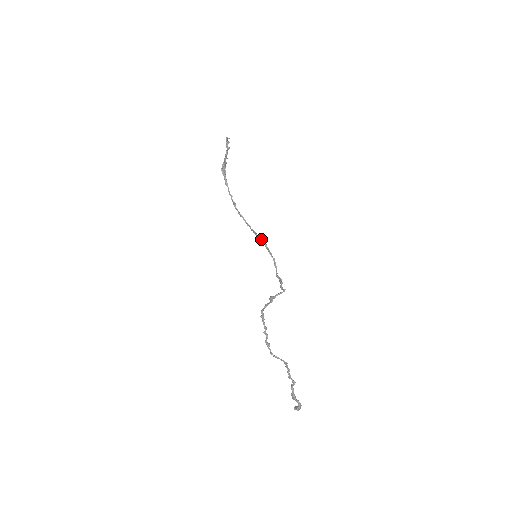
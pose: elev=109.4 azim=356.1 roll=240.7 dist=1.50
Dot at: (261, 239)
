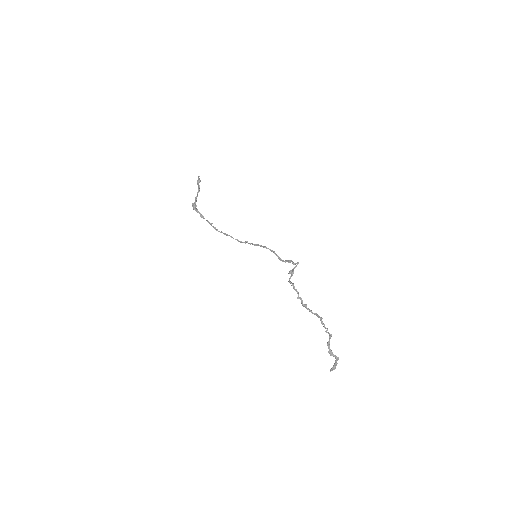
Dot at: occluded
